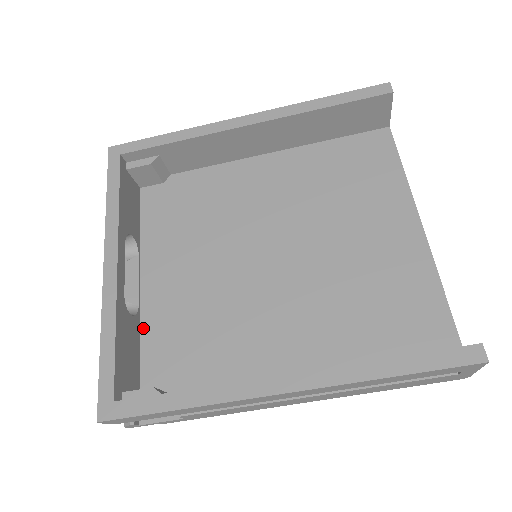
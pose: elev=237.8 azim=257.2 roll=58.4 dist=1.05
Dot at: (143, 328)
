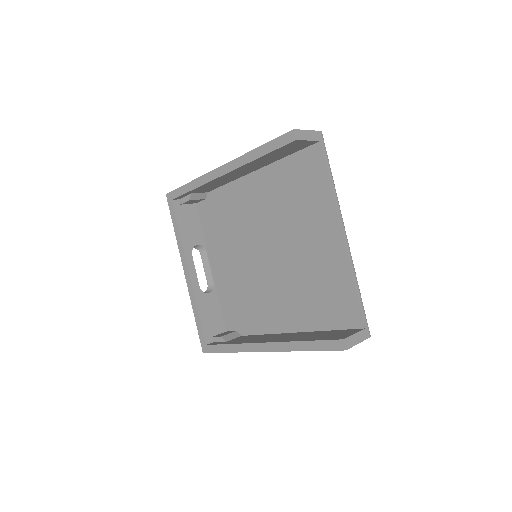
Dot at: (219, 295)
